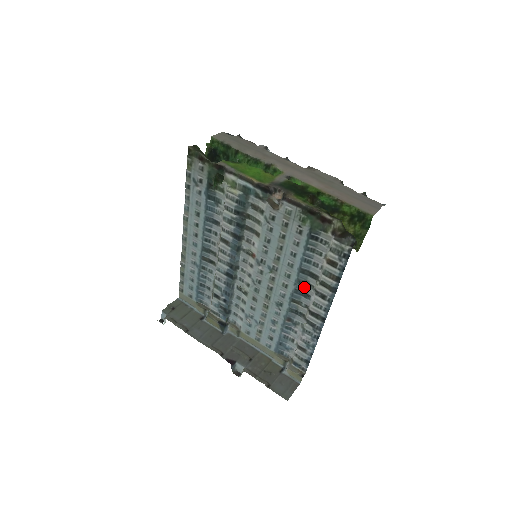
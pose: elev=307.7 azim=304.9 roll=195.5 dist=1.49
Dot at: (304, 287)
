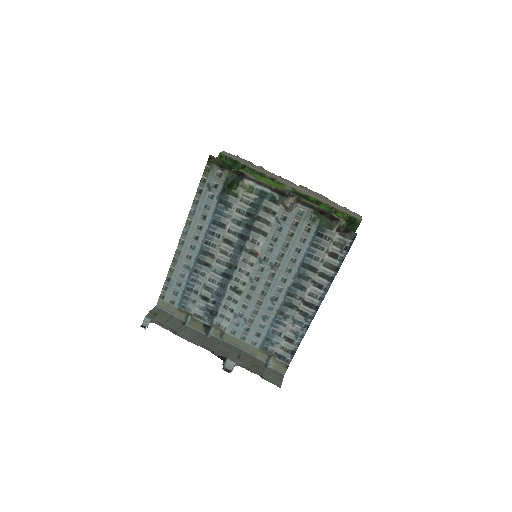
Dot at: (302, 280)
